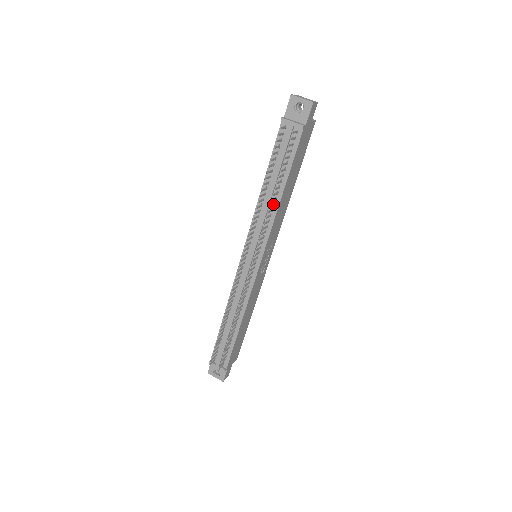
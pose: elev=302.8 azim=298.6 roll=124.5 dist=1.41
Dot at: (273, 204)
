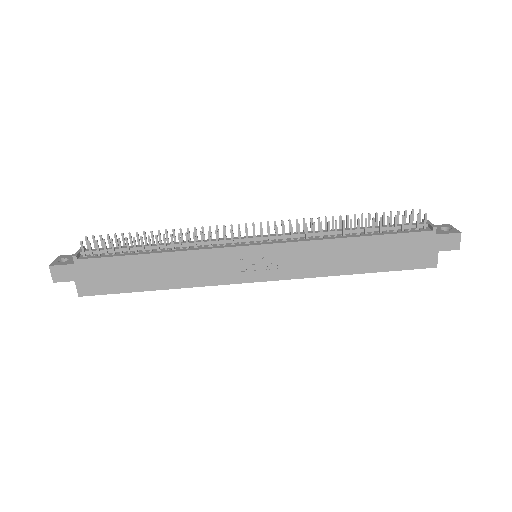
Dot at: (337, 232)
